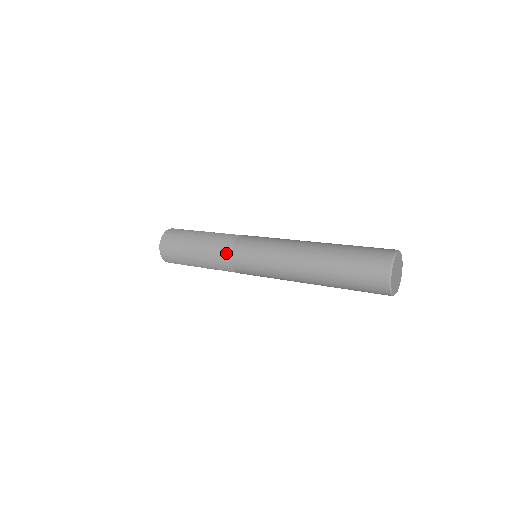
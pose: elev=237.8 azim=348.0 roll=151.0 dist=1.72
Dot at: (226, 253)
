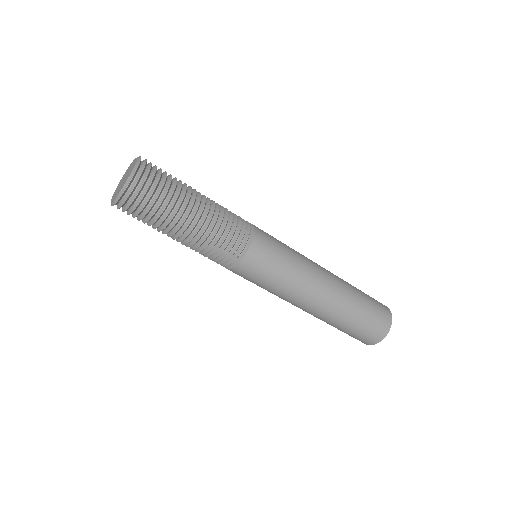
Dot at: (234, 253)
